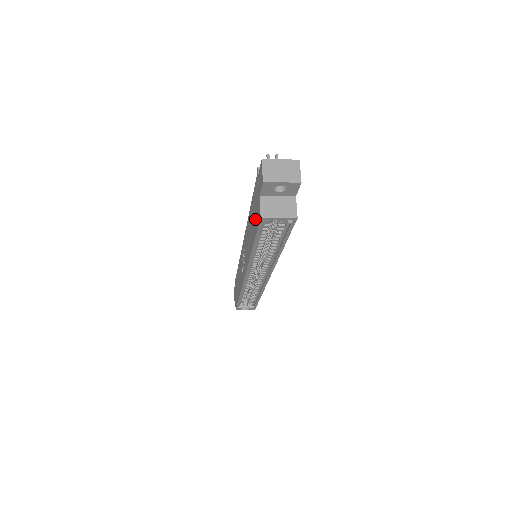
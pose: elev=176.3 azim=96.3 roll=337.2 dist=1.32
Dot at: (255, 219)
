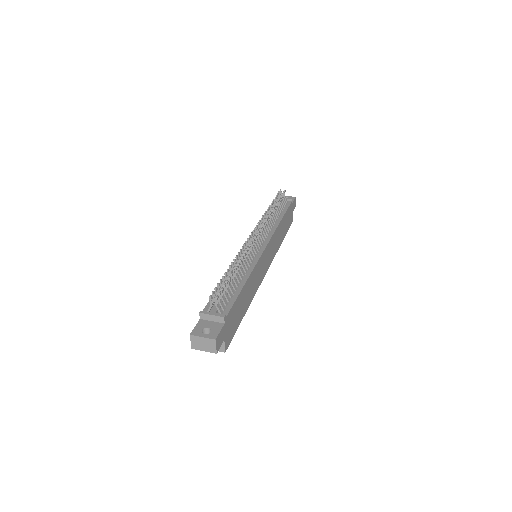
Dot at: occluded
